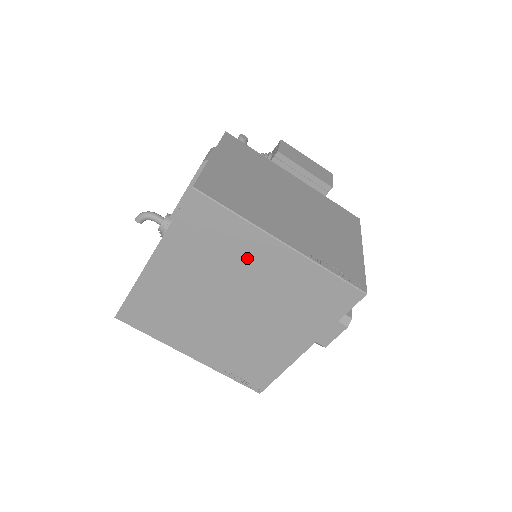
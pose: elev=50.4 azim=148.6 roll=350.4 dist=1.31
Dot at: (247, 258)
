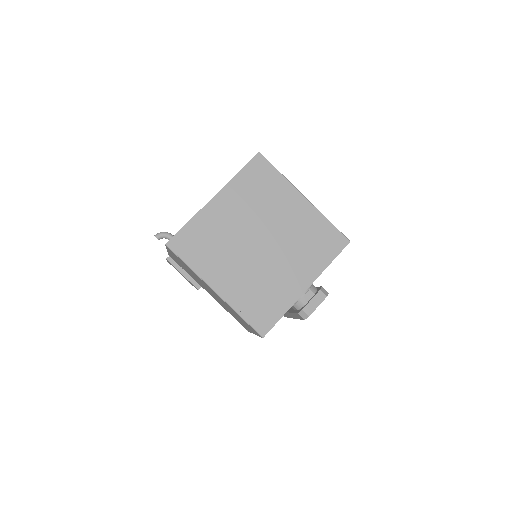
Dot at: (281, 204)
